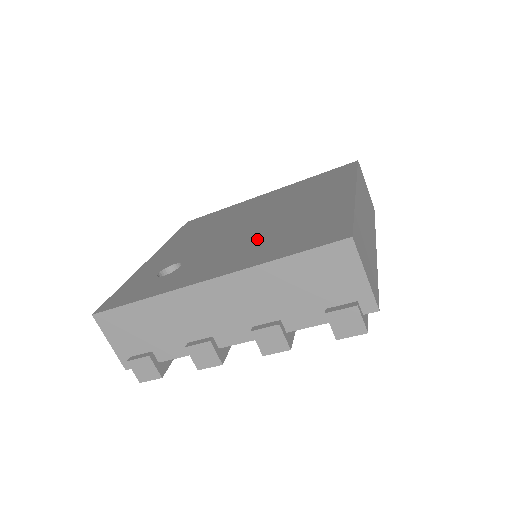
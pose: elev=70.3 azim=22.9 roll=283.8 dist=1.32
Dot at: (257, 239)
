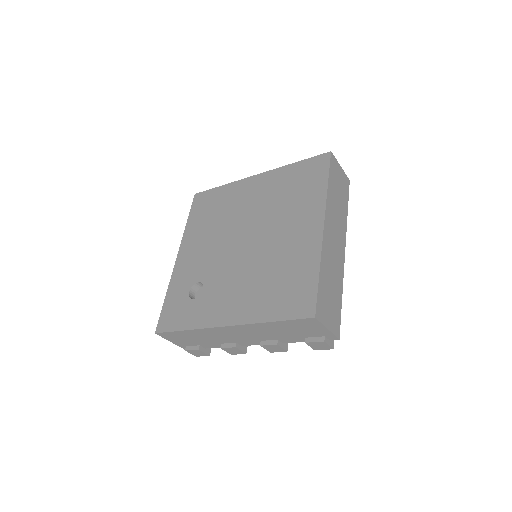
Dot at: (254, 277)
